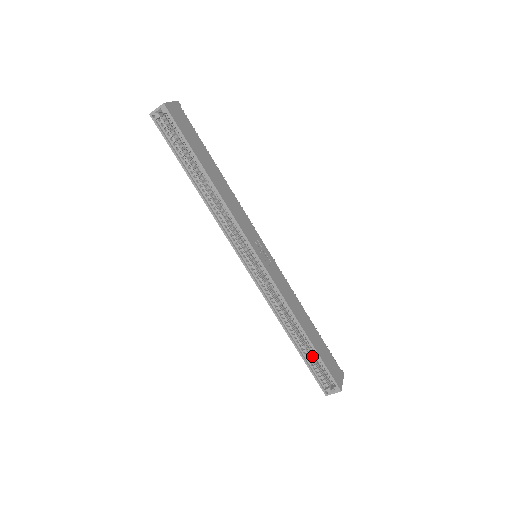
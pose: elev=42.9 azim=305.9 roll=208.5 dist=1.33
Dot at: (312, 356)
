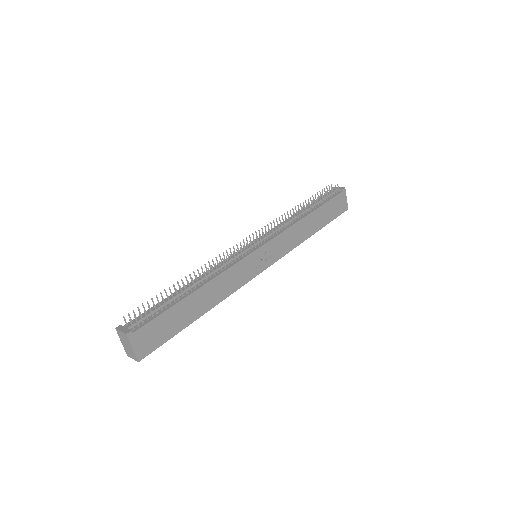
Dot at: occluded
